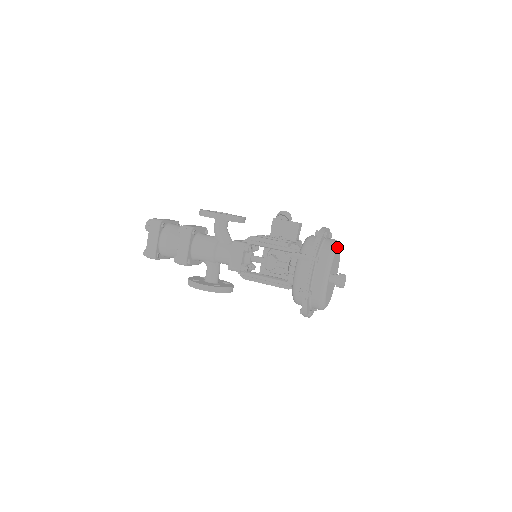
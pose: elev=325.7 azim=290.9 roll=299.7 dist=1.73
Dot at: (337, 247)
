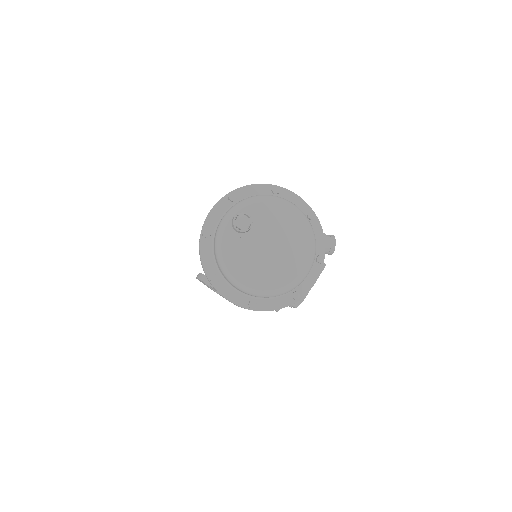
Dot at: (278, 201)
